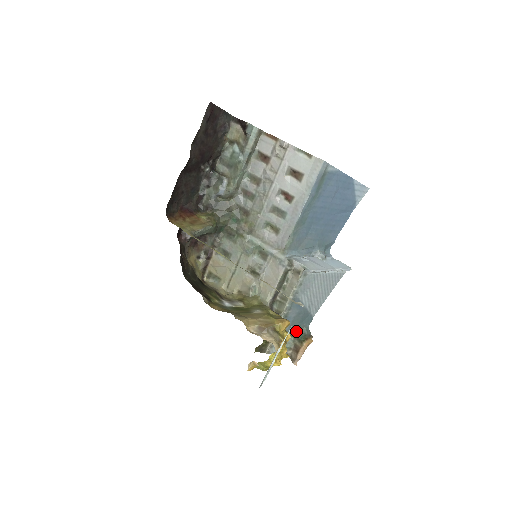
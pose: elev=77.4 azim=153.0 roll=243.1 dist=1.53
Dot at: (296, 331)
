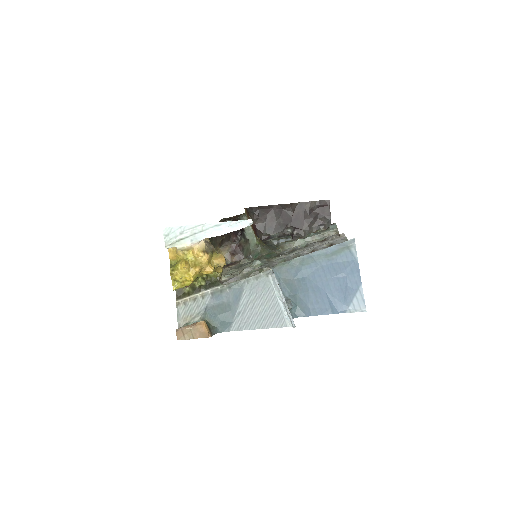
Dot at: (209, 320)
